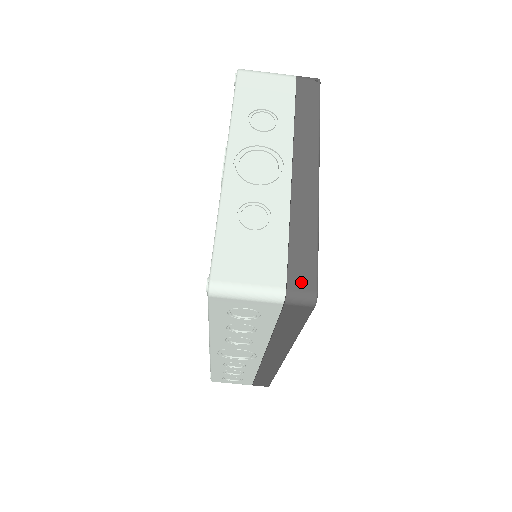
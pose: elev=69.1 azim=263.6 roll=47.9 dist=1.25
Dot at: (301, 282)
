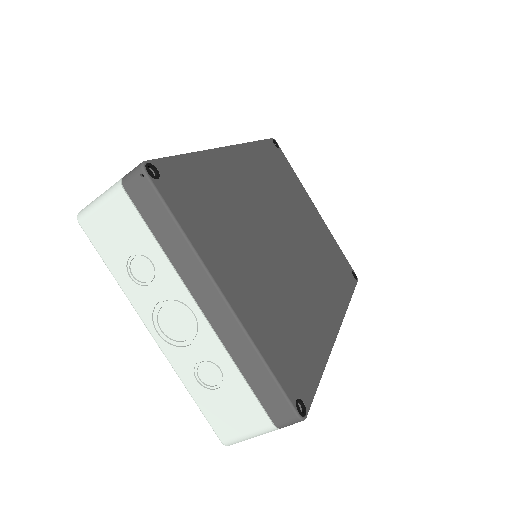
Dot at: (281, 414)
